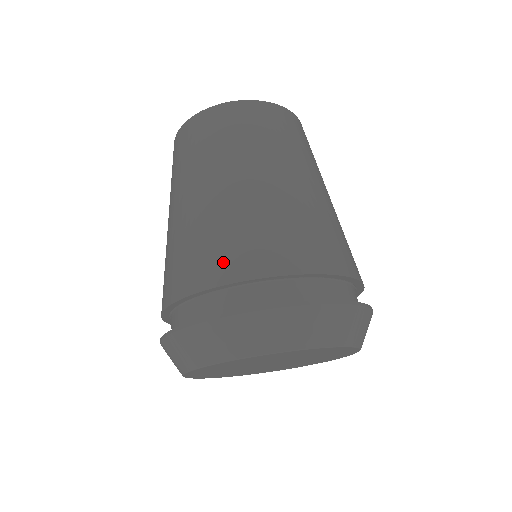
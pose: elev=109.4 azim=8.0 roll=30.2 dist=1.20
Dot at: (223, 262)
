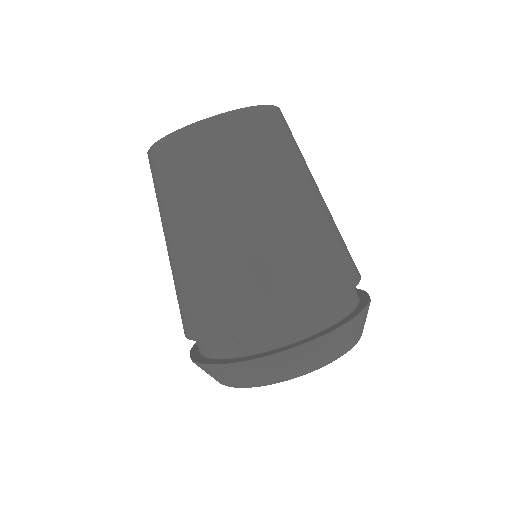
Dot at: (320, 283)
